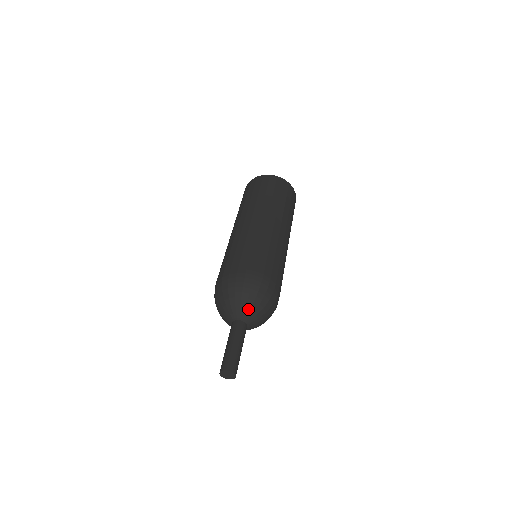
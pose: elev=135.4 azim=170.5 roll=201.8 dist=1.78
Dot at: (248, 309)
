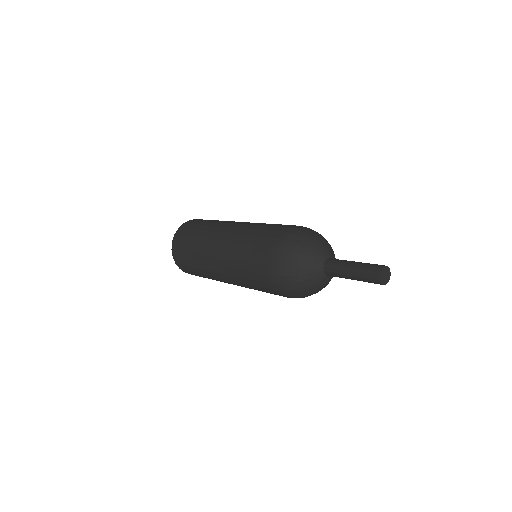
Dot at: occluded
